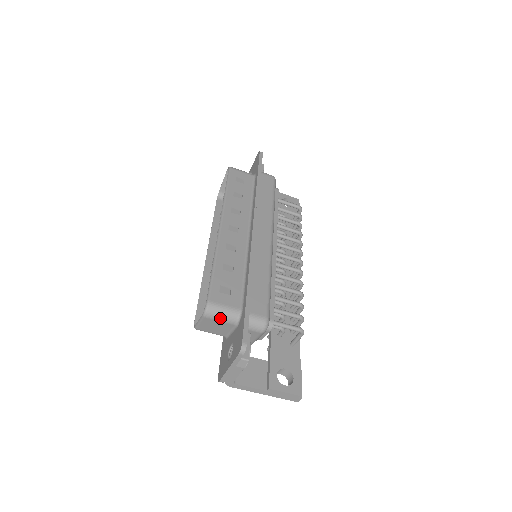
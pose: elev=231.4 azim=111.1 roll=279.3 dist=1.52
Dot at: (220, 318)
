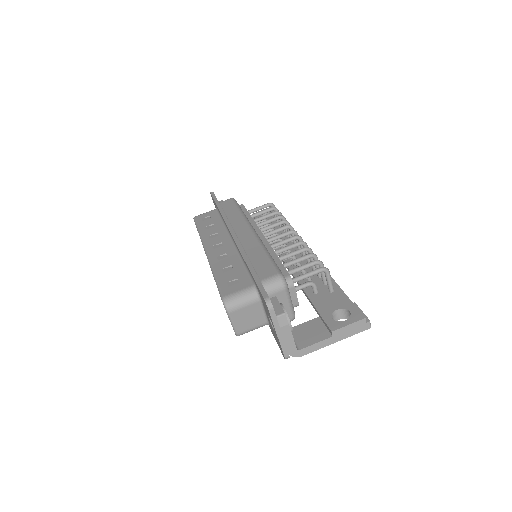
Dot at: (242, 304)
